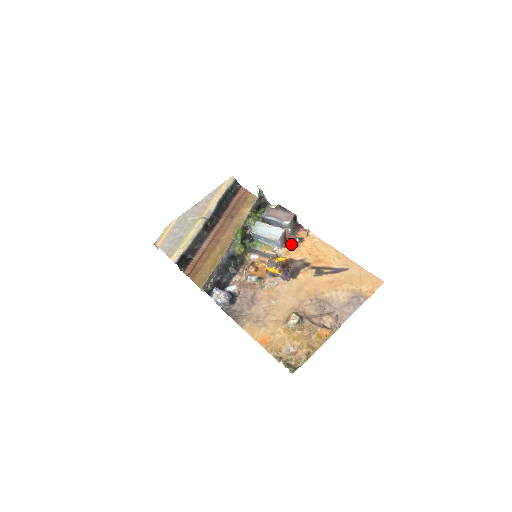
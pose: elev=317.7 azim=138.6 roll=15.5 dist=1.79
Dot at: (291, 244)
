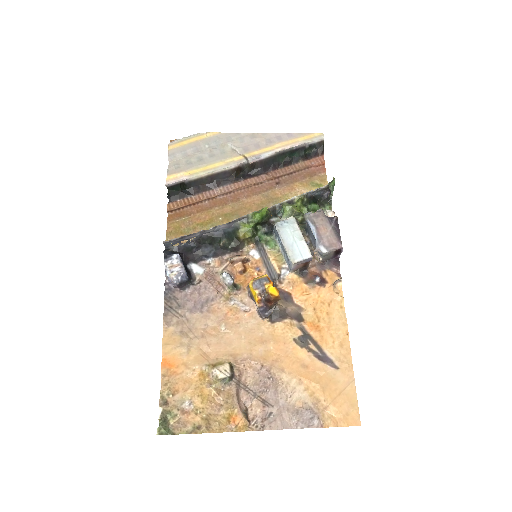
Dot at: (307, 277)
